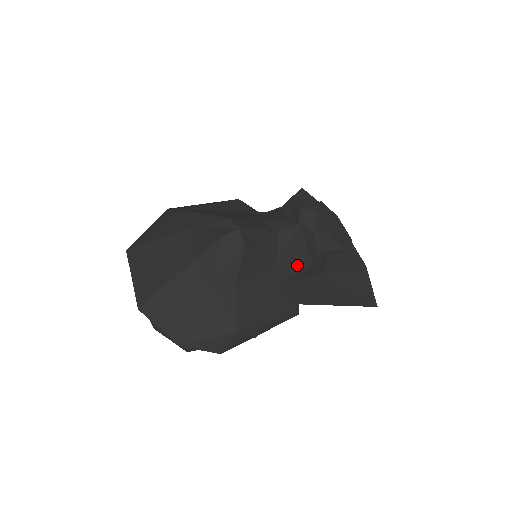
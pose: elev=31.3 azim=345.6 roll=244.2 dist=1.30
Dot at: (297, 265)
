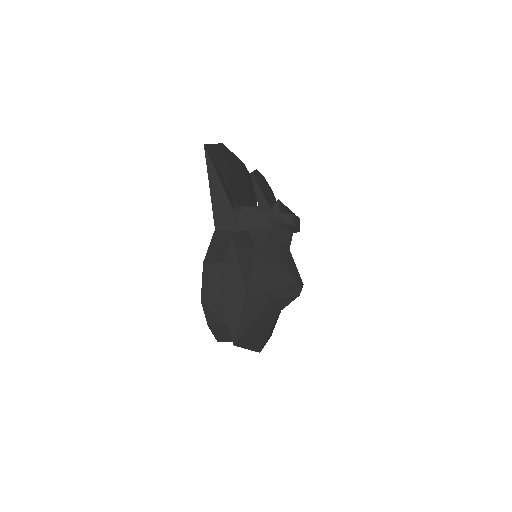
Dot at: occluded
